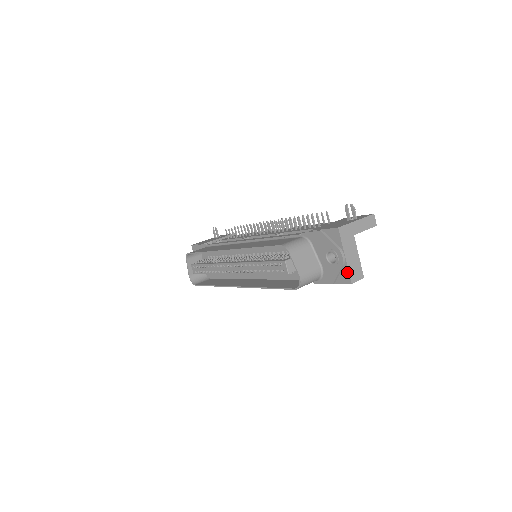
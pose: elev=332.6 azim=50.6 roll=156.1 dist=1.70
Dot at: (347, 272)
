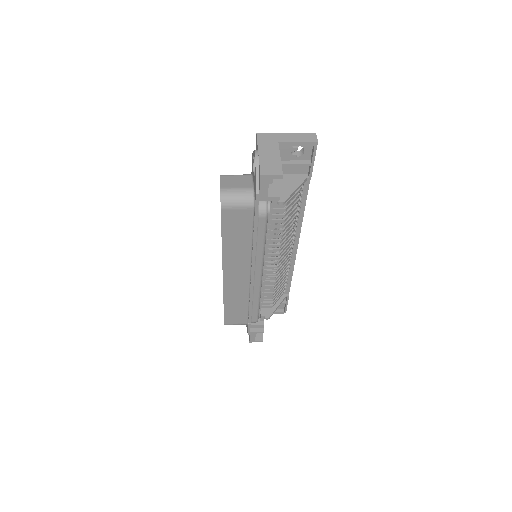
Dot at: (259, 167)
